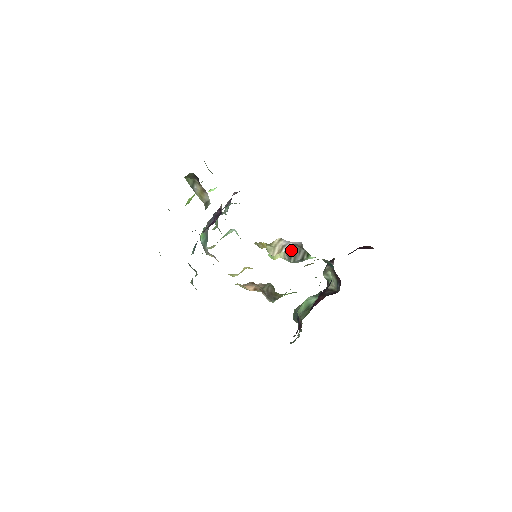
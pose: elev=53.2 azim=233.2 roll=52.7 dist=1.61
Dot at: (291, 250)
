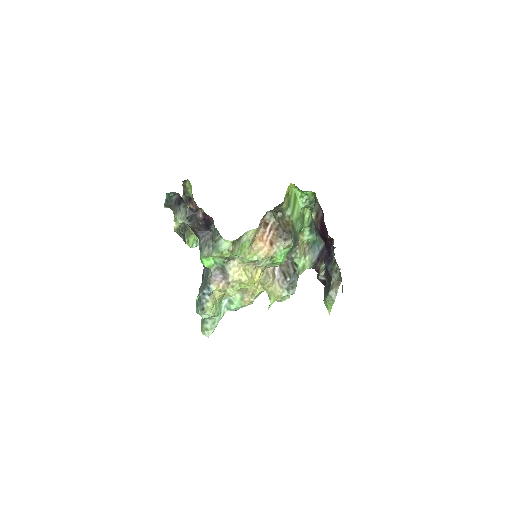
Dot at: (281, 272)
